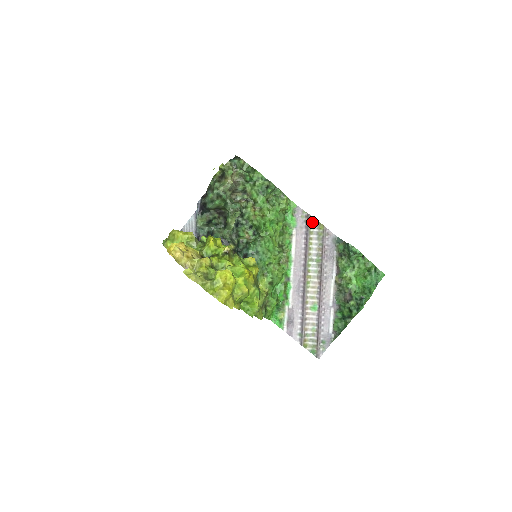
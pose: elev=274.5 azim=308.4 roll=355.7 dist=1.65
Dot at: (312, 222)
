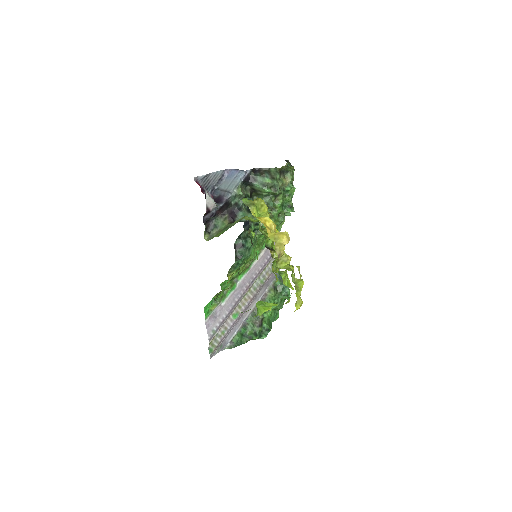
Dot at: occluded
